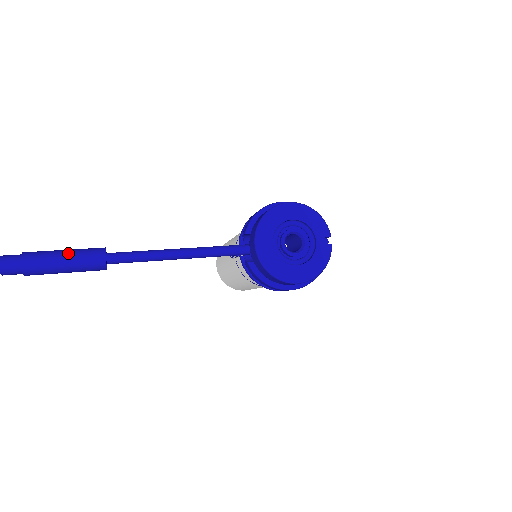
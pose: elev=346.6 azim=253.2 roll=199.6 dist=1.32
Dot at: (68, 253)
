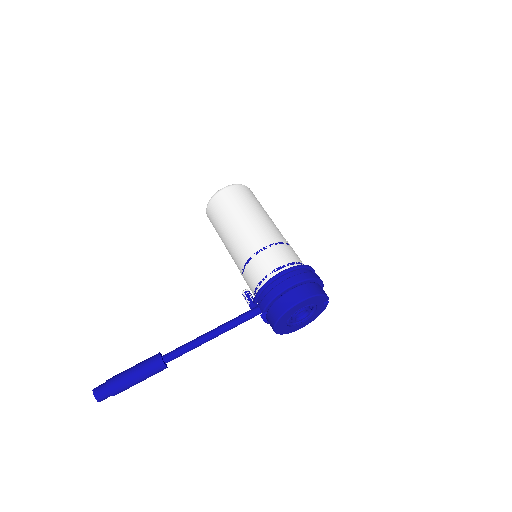
Dot at: (140, 377)
